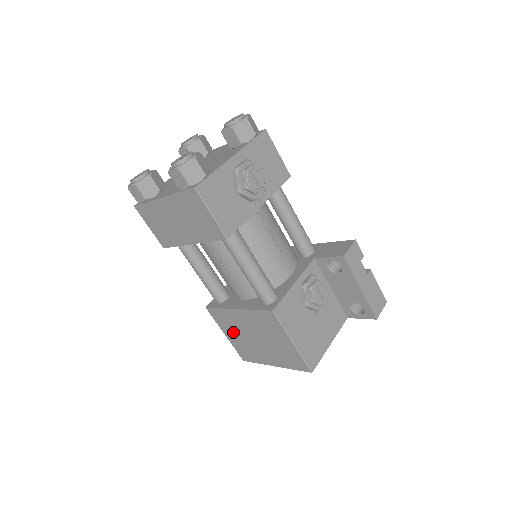
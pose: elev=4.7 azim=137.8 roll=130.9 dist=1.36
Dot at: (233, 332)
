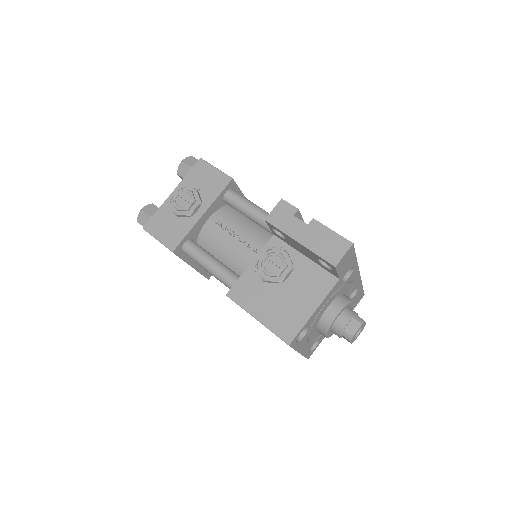
Dot at: occluded
